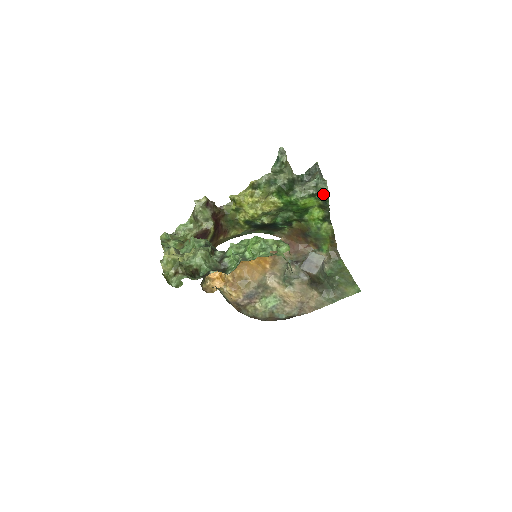
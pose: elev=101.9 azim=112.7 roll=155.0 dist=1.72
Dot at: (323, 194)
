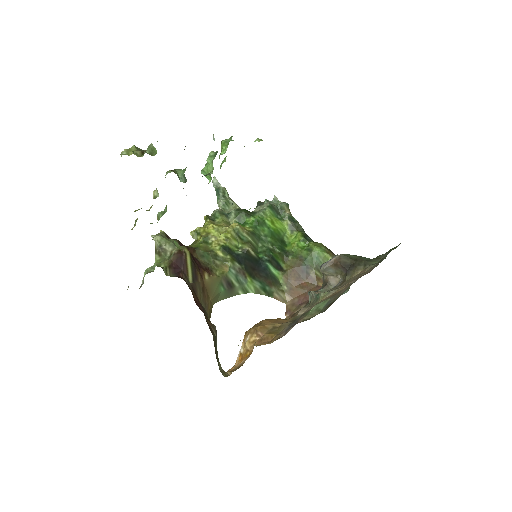
Dot at: (282, 207)
